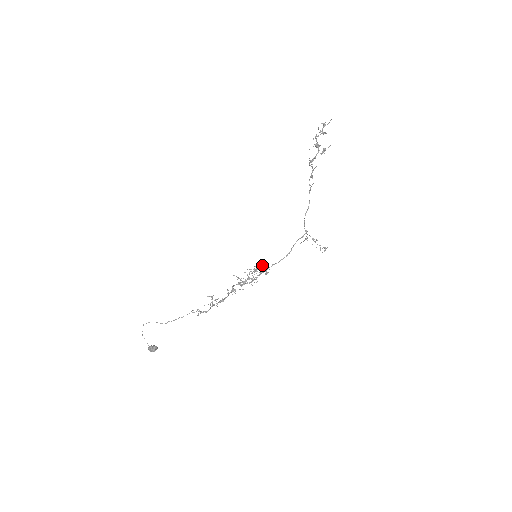
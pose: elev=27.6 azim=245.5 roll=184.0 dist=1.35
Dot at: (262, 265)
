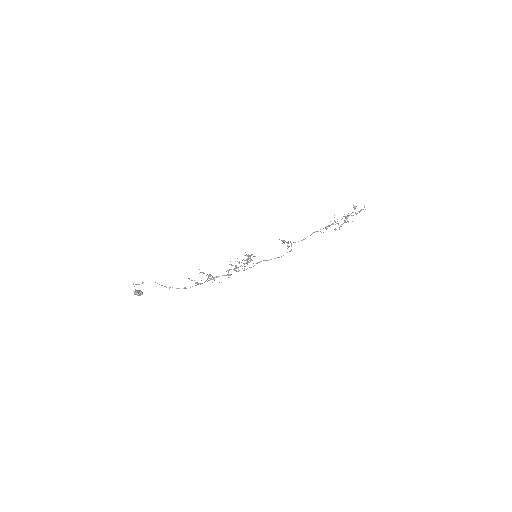
Dot at: occluded
